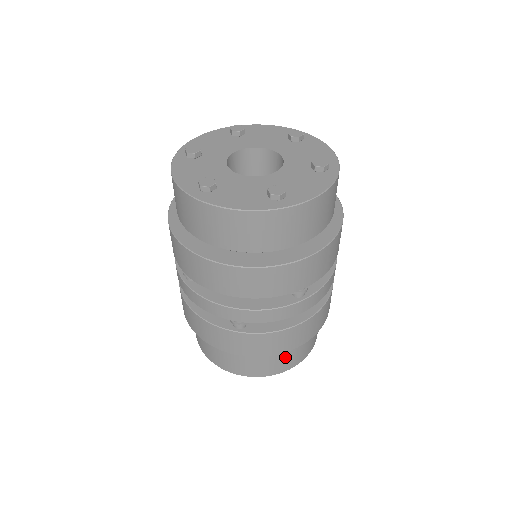
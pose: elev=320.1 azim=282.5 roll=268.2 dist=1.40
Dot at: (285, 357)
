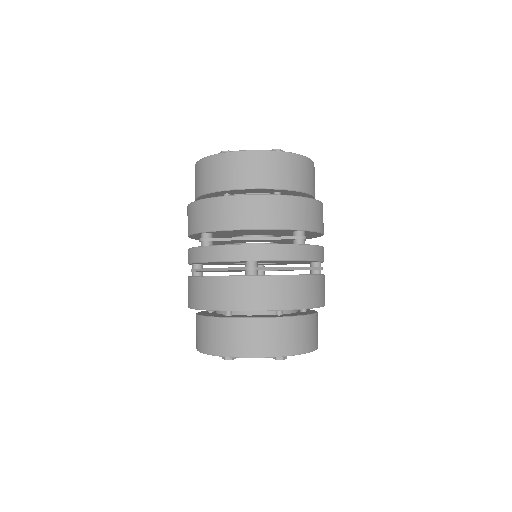
Dot at: (294, 330)
